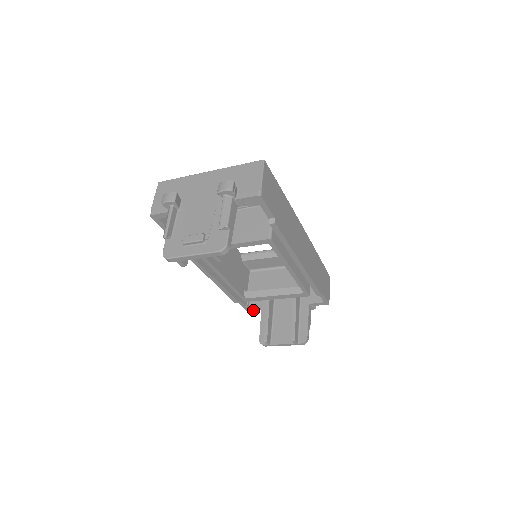
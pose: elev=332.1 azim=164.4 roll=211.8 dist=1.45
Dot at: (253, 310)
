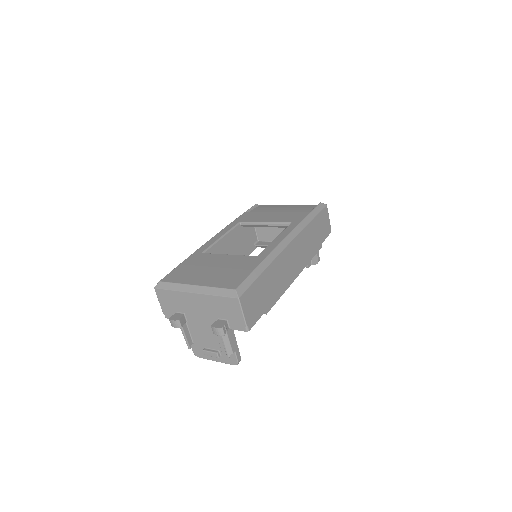
Dot at: occluded
